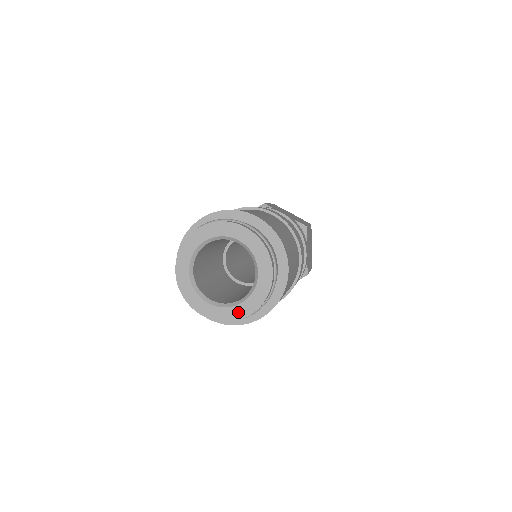
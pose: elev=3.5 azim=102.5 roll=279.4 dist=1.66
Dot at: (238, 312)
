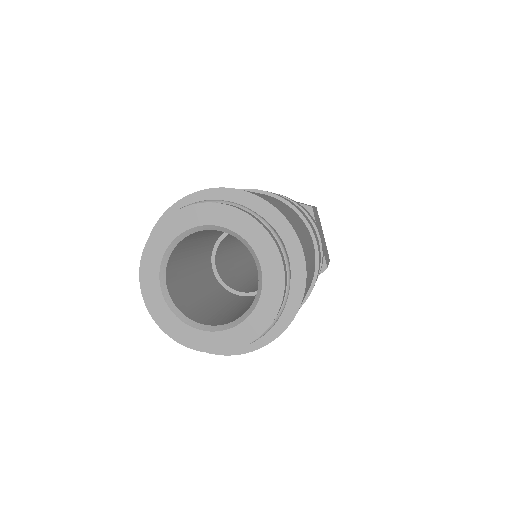
Dot at: (244, 333)
